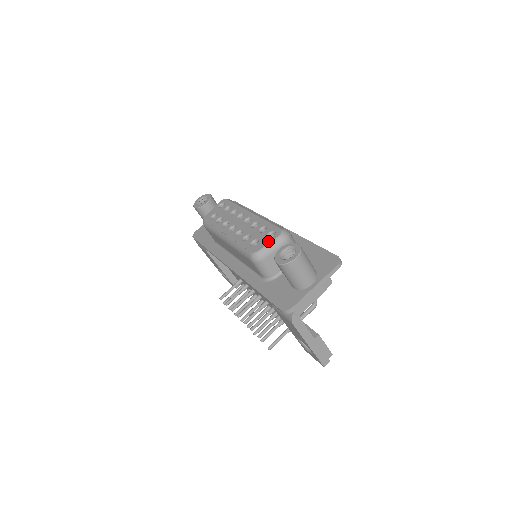
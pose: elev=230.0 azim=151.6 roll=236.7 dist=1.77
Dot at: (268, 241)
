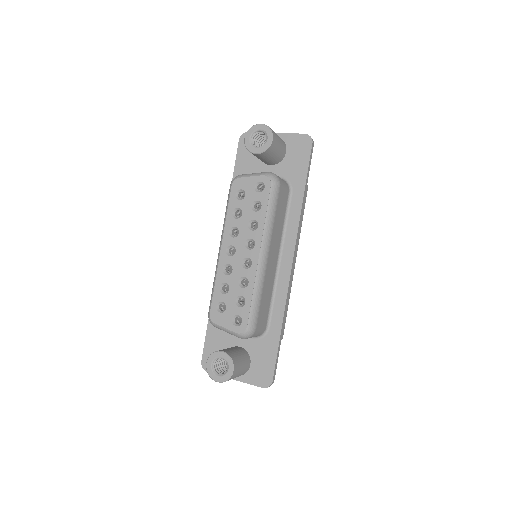
Dot at: (227, 326)
